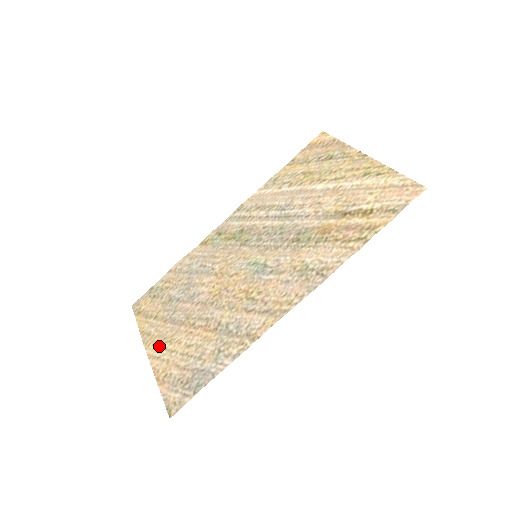
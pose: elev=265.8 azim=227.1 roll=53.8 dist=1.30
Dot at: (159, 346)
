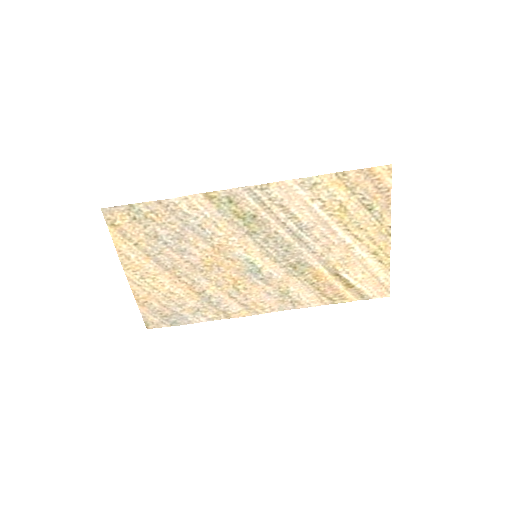
Dot at: (141, 277)
